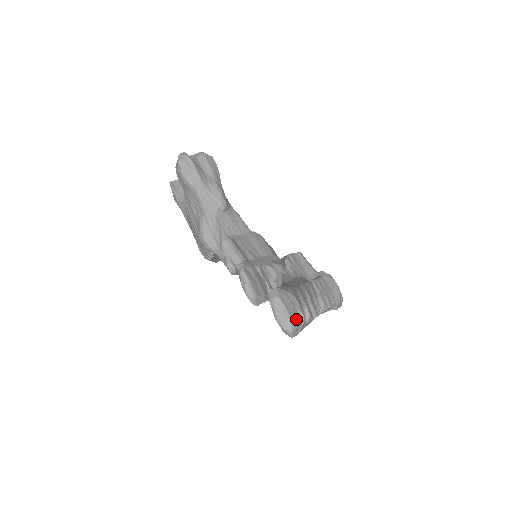
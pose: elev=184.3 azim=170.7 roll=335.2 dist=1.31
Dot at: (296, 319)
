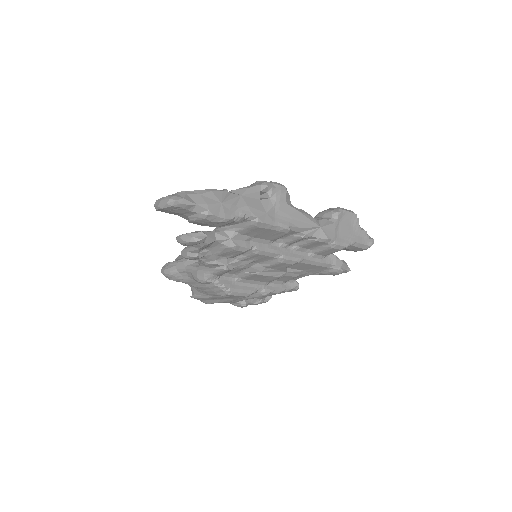
Dot at: (174, 195)
